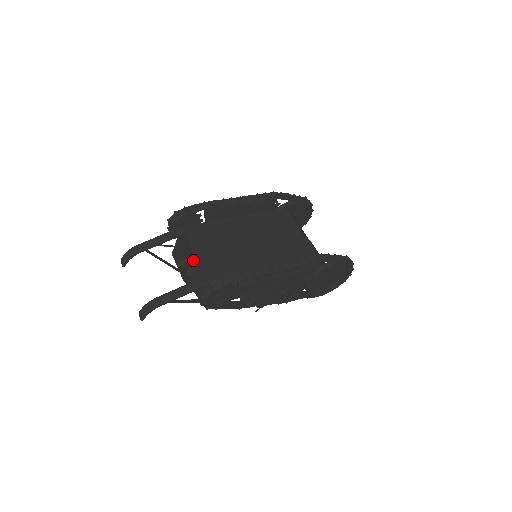
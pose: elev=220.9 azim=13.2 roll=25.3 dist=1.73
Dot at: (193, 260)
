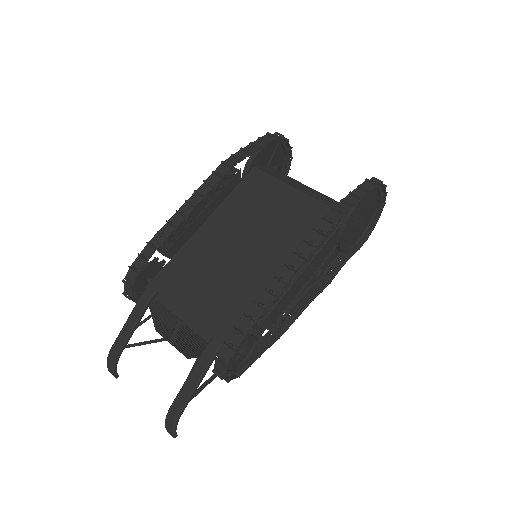
Dot at: occluded
